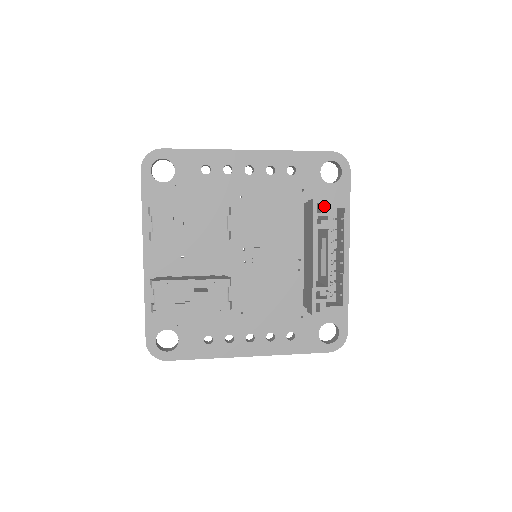
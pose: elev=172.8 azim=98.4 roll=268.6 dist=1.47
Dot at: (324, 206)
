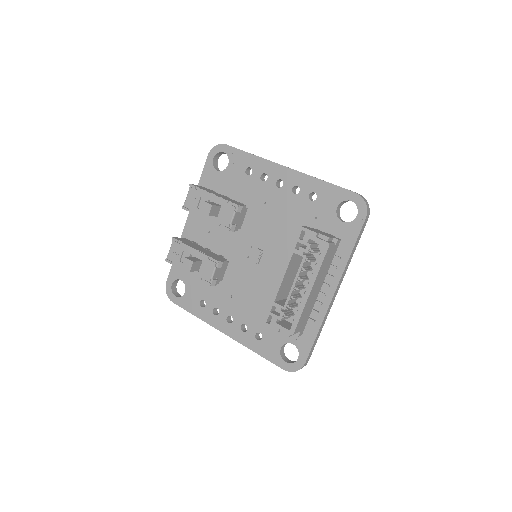
Dot at: (307, 236)
